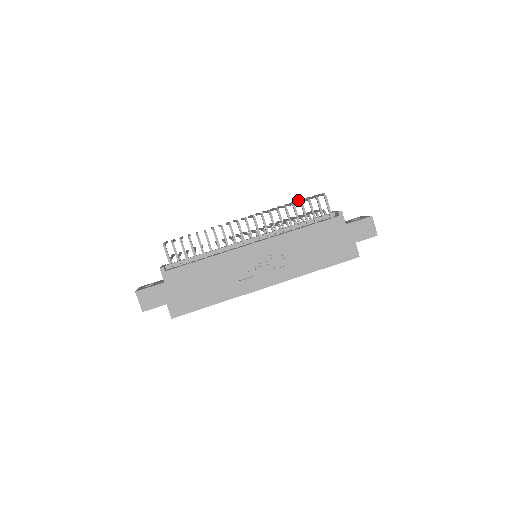
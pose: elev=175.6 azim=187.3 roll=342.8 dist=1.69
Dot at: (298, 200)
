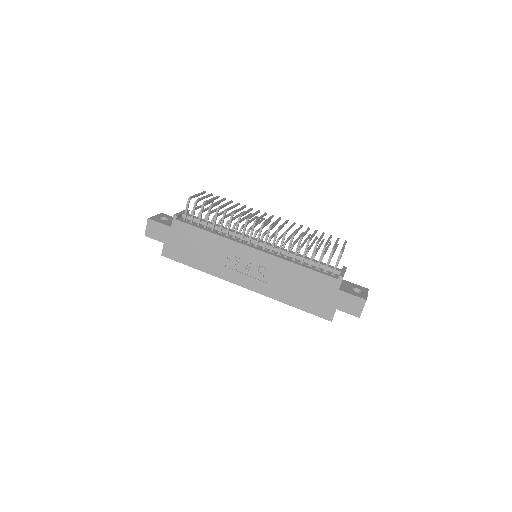
Dot at: occluded
